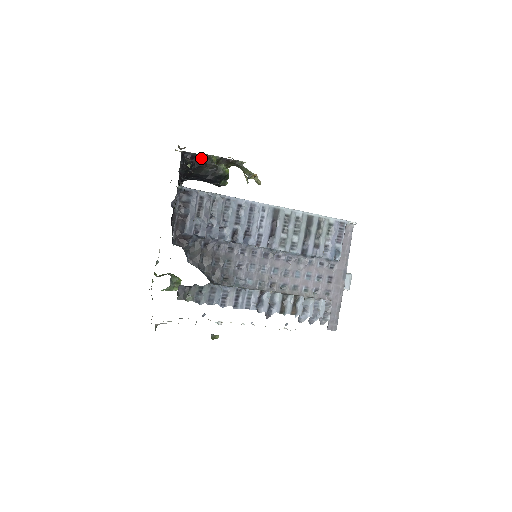
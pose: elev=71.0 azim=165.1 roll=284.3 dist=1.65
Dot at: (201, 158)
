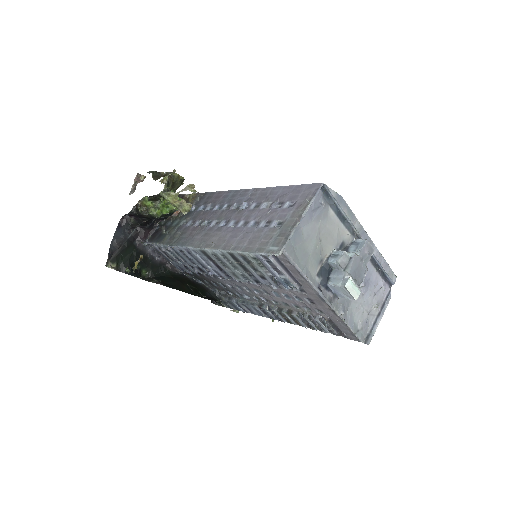
Dot at: (136, 212)
